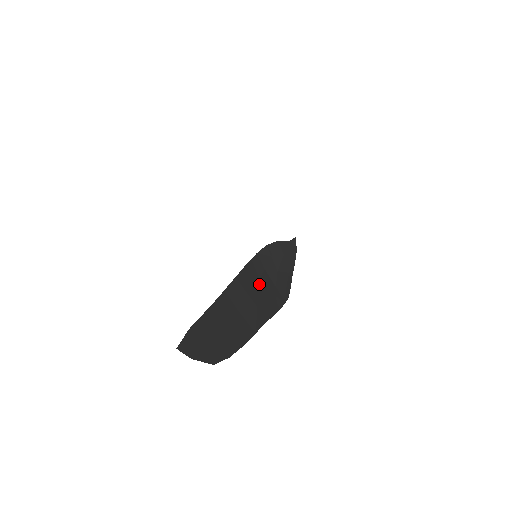
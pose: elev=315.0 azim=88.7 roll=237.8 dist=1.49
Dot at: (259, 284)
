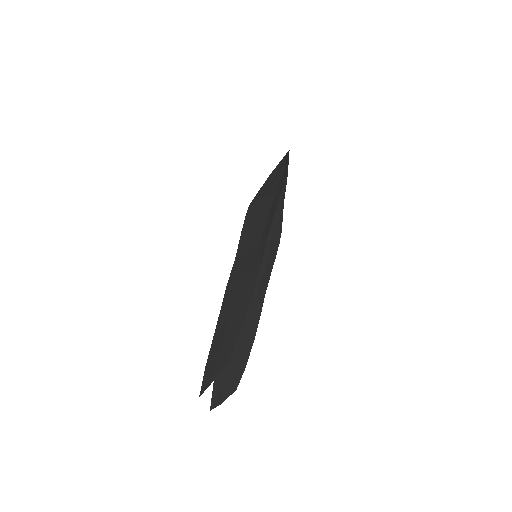
Dot at: occluded
